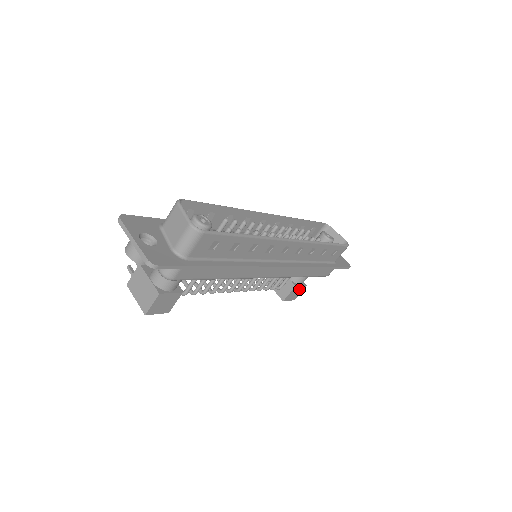
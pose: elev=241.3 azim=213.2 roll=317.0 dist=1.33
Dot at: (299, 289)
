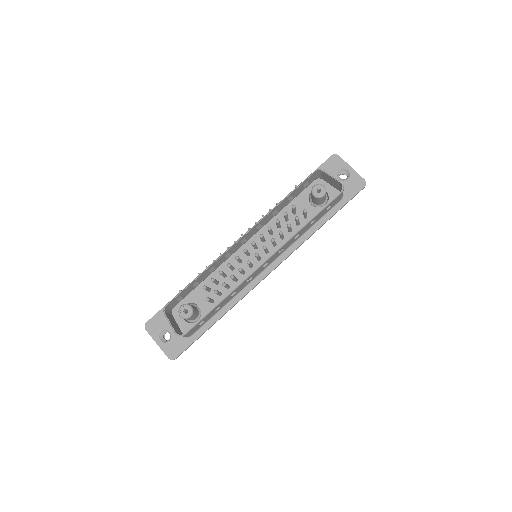
Dot at: occluded
